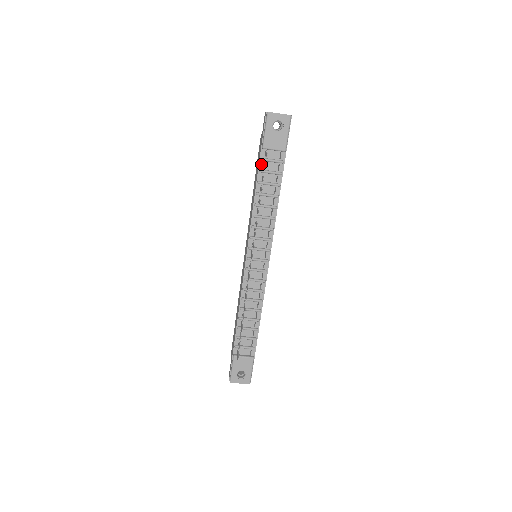
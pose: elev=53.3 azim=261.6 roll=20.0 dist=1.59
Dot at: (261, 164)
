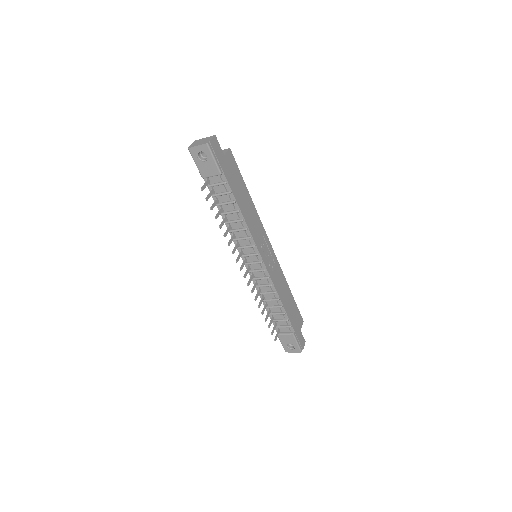
Dot at: (211, 190)
